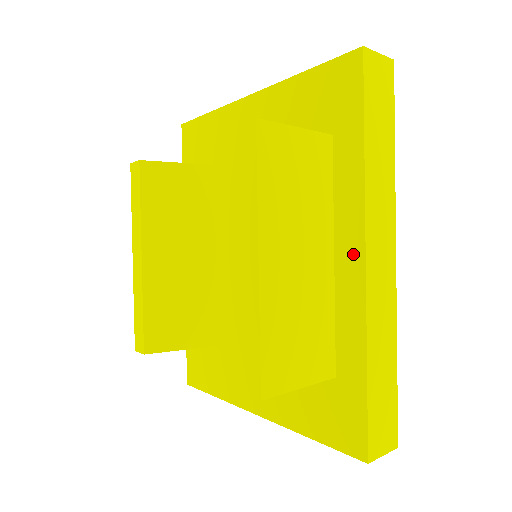
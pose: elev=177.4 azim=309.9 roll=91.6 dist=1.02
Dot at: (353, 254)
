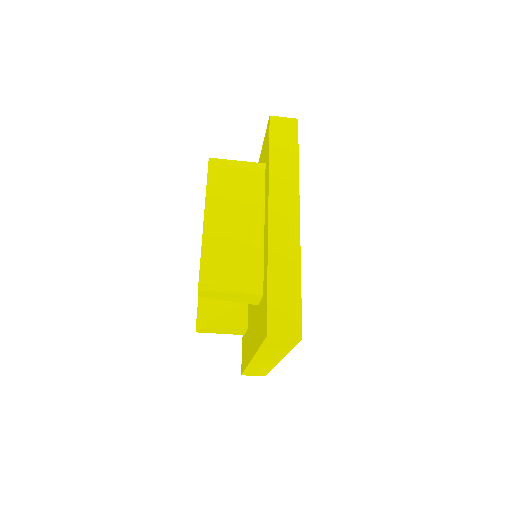
Dot at: (267, 216)
